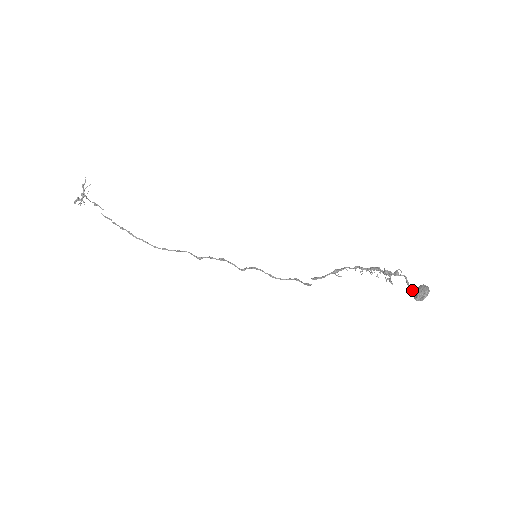
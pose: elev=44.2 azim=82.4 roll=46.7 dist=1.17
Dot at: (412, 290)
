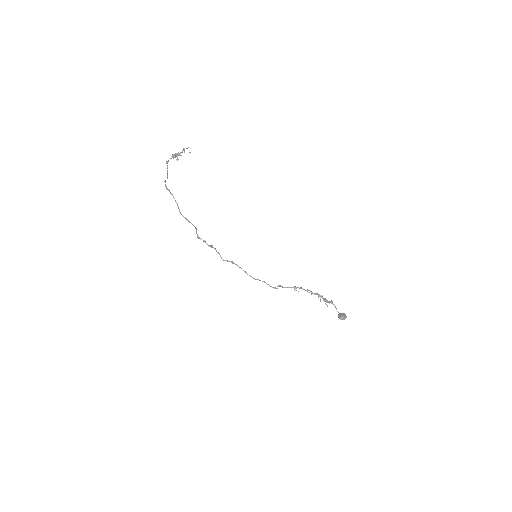
Dot at: occluded
